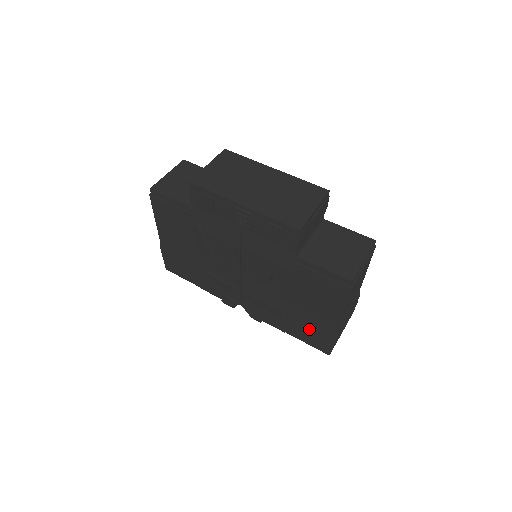
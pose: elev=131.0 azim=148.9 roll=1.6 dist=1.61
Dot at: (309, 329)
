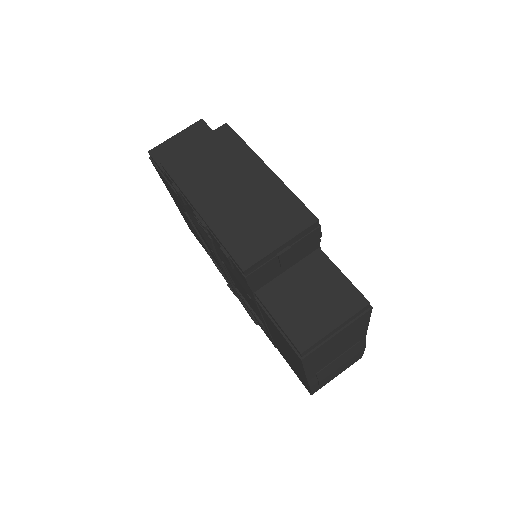
Dot at: (289, 361)
